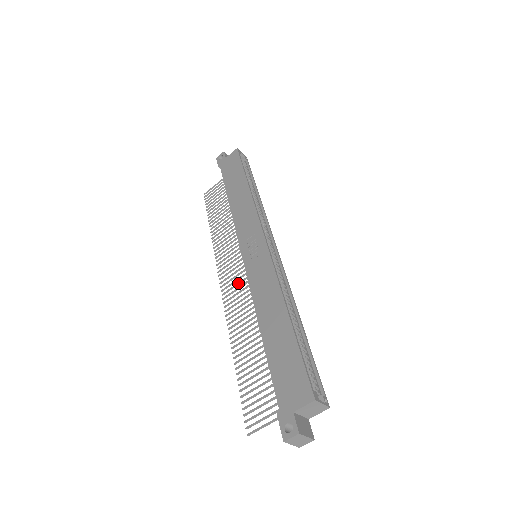
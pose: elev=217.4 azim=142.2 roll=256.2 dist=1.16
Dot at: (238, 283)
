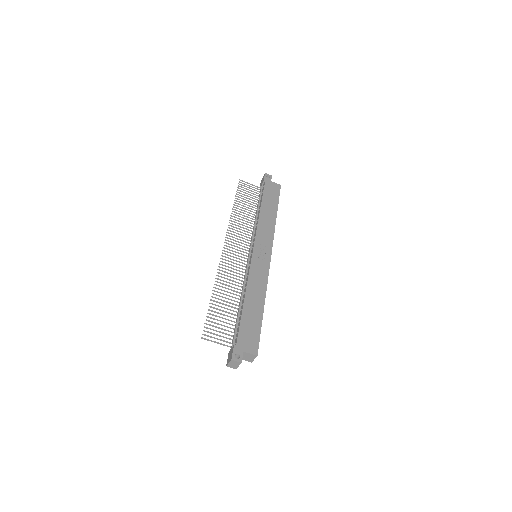
Dot at: (236, 257)
